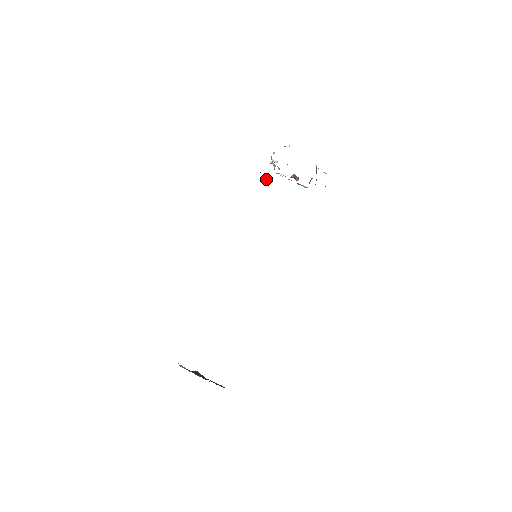
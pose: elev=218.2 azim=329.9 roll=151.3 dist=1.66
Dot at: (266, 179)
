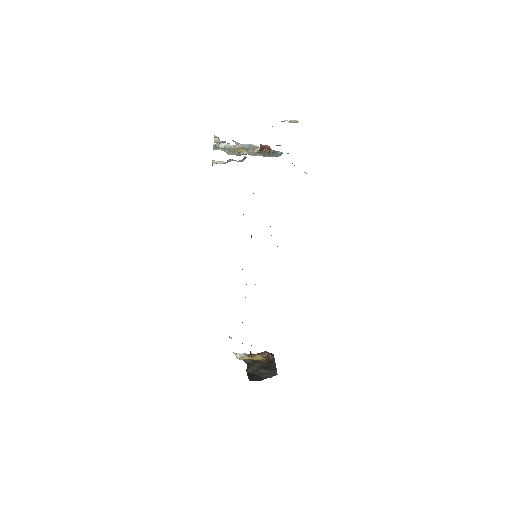
Dot at: (245, 157)
